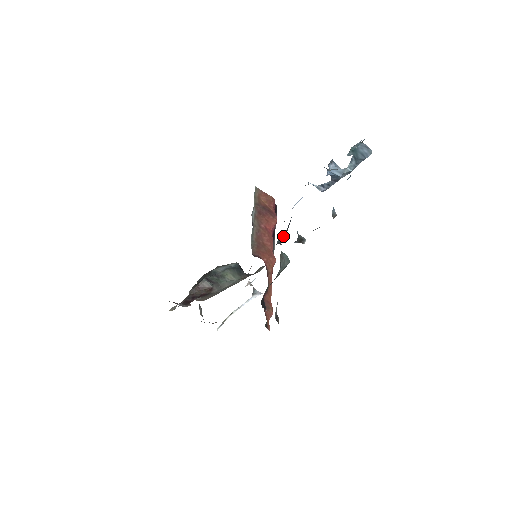
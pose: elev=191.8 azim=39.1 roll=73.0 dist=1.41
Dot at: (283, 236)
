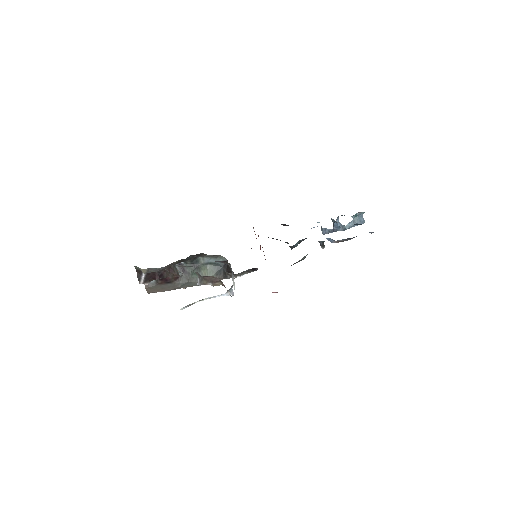
Dot at: (298, 243)
